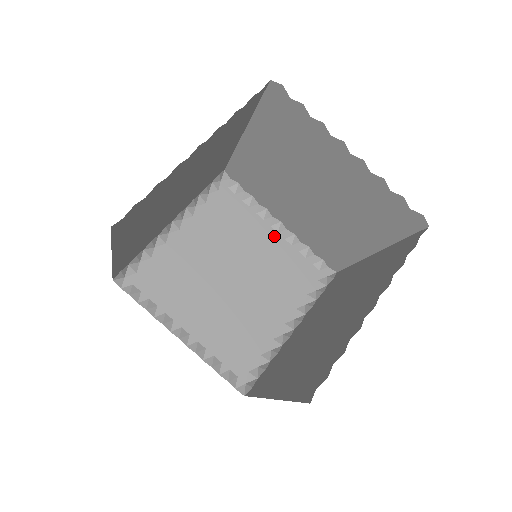
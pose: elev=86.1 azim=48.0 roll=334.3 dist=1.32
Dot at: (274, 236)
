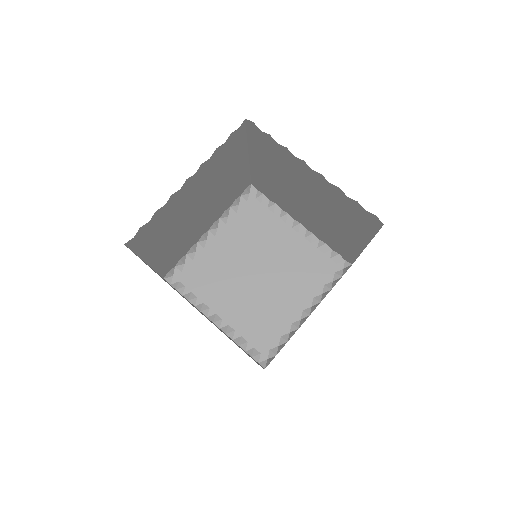
Dot at: (295, 236)
